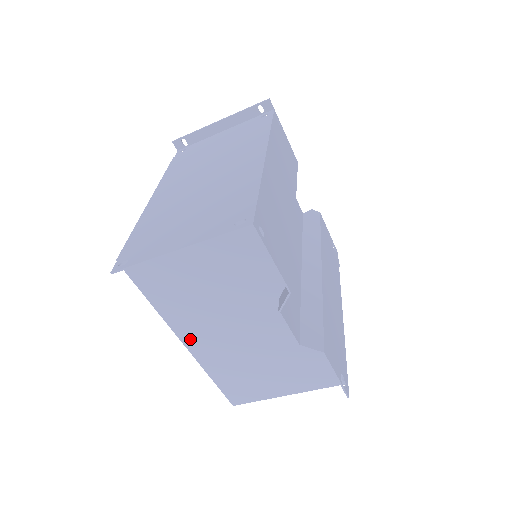
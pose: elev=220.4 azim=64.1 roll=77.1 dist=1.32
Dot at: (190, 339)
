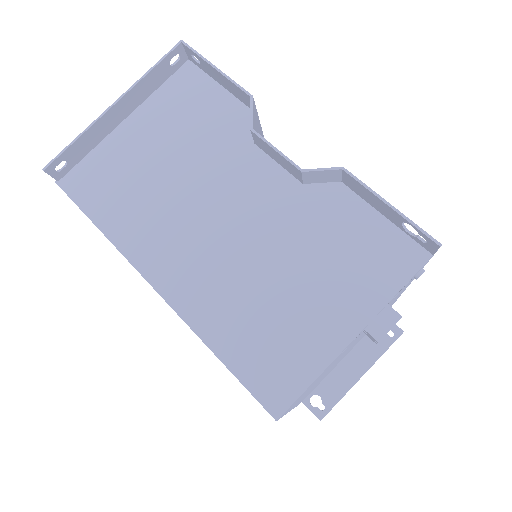
Dot at: (162, 274)
